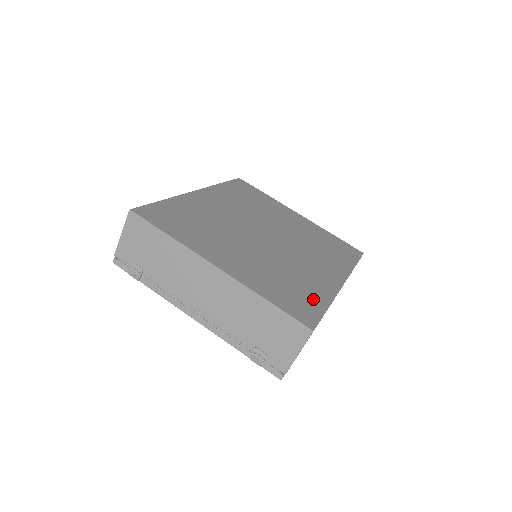
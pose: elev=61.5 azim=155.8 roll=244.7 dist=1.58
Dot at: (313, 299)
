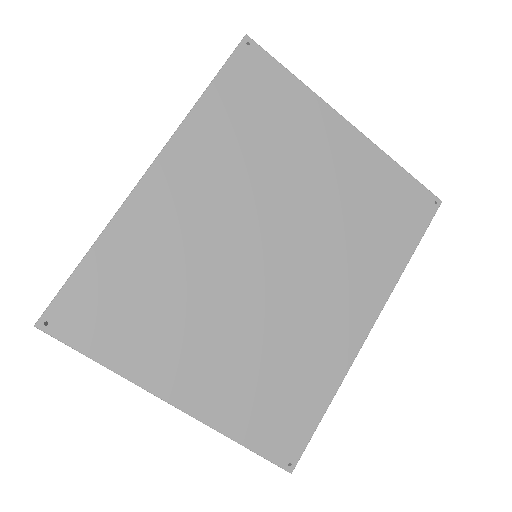
Dot at: (309, 401)
